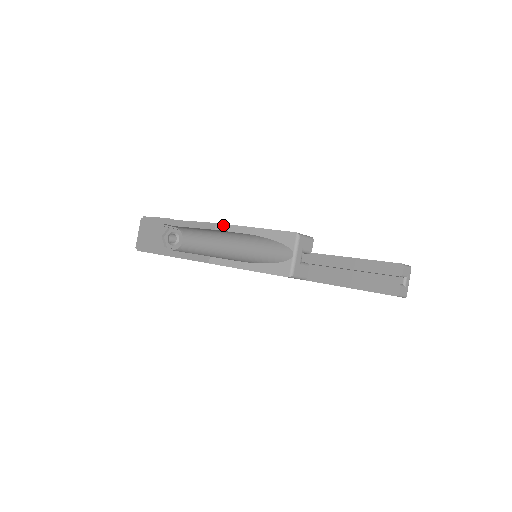
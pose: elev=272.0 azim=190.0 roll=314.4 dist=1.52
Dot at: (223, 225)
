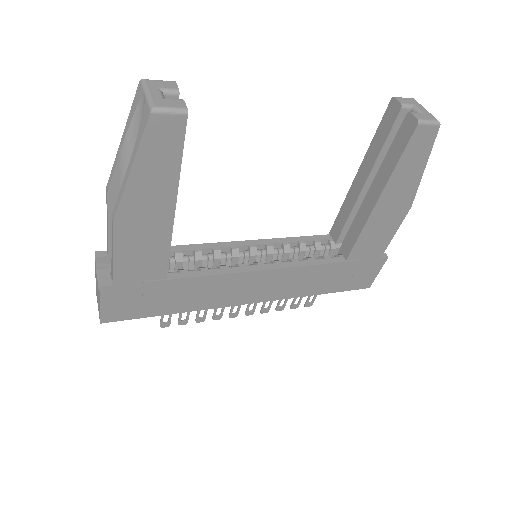
Dot at: (109, 178)
